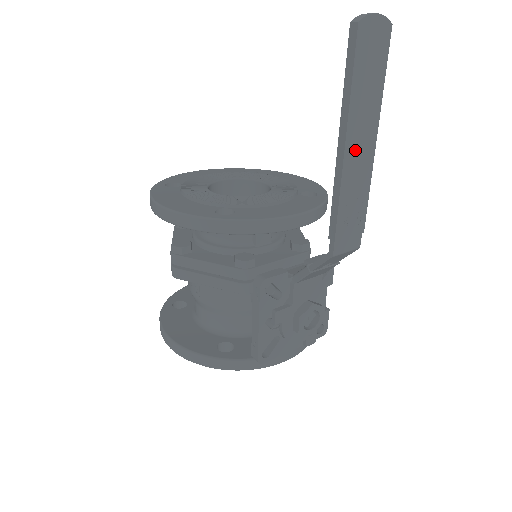
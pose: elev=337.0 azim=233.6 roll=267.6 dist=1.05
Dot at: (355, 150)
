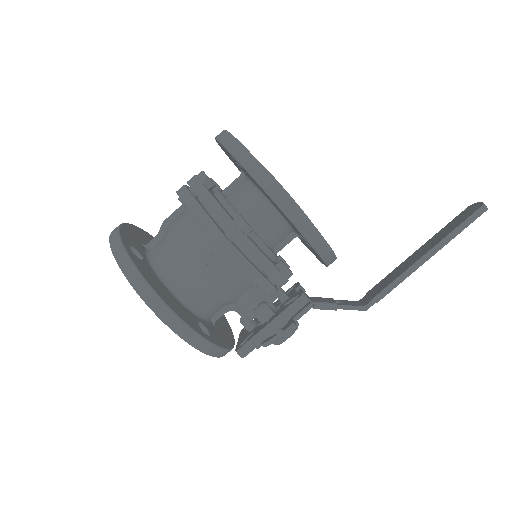
Dot at: occluded
